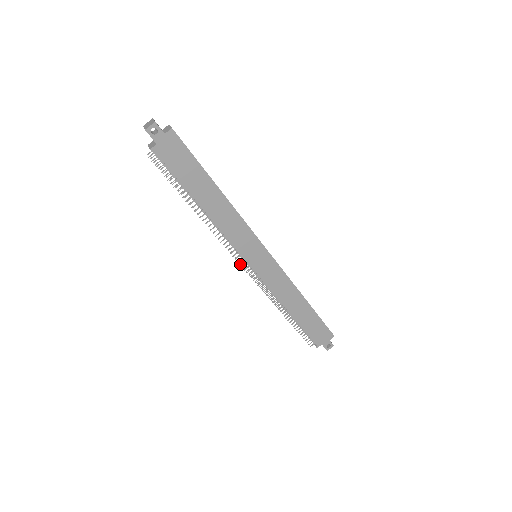
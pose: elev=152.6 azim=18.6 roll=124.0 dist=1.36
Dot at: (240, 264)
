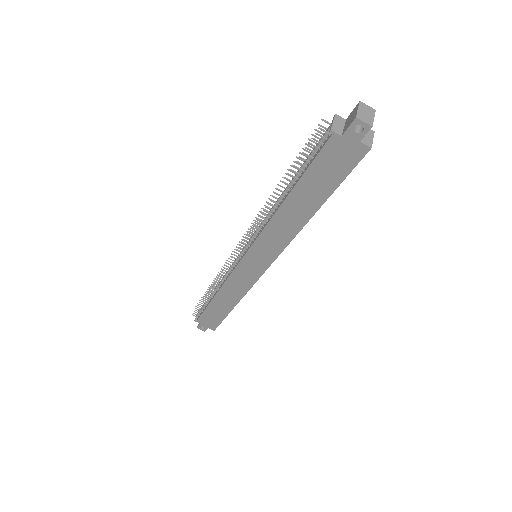
Dot at: (239, 247)
